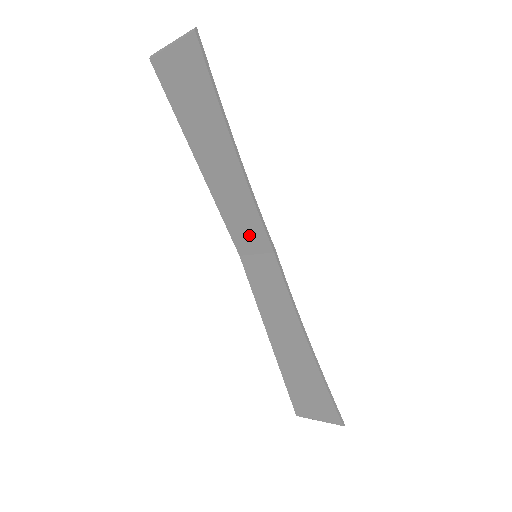
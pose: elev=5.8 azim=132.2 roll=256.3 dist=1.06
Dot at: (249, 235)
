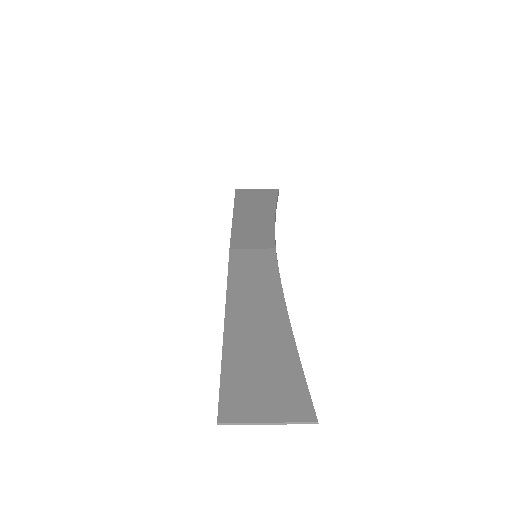
Dot at: (255, 264)
